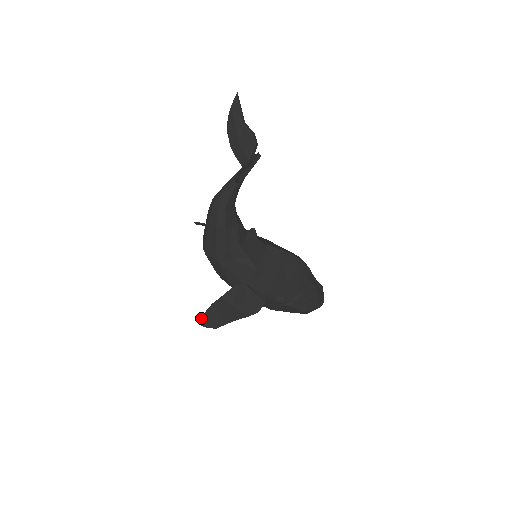
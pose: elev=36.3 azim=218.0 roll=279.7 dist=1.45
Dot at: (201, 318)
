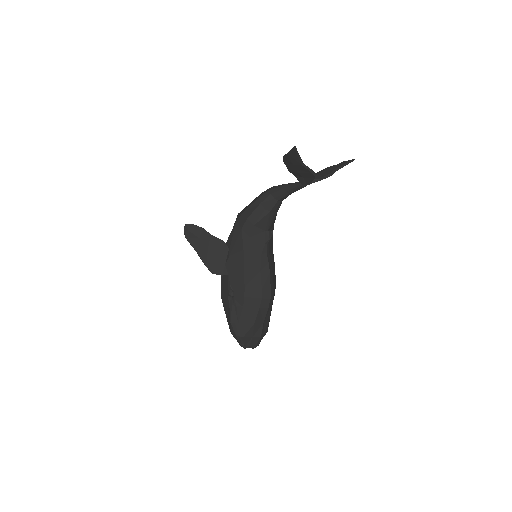
Dot at: occluded
